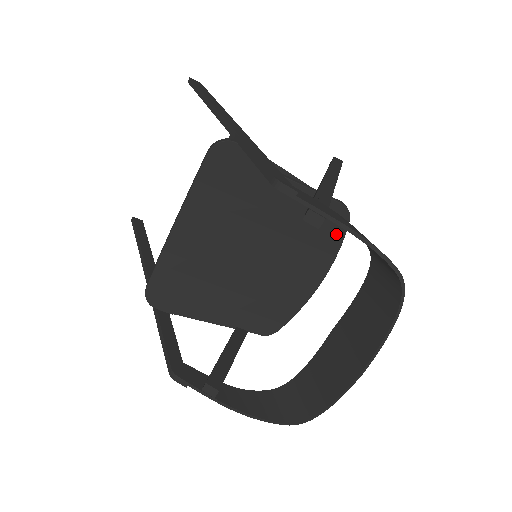
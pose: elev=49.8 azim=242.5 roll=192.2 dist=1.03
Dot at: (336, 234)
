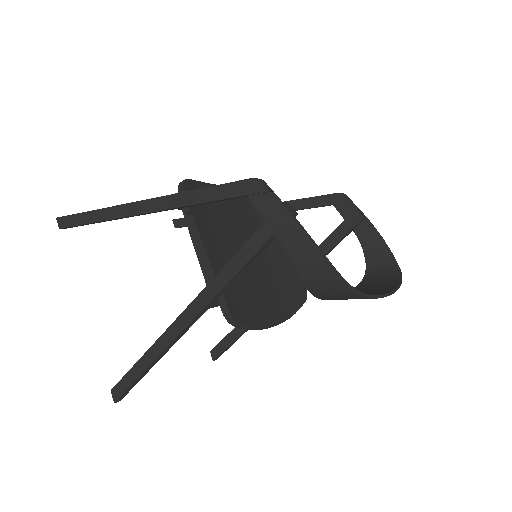
Dot at: (296, 302)
